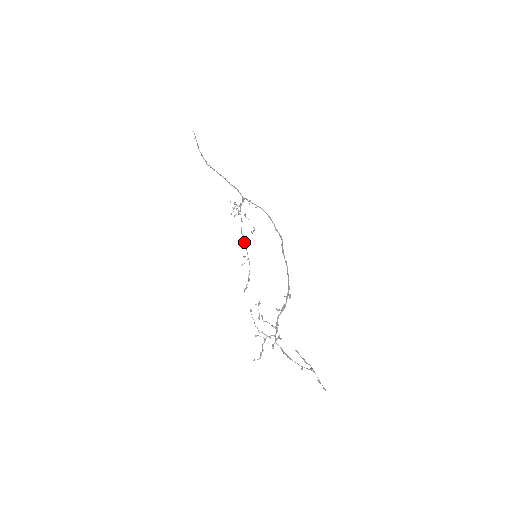
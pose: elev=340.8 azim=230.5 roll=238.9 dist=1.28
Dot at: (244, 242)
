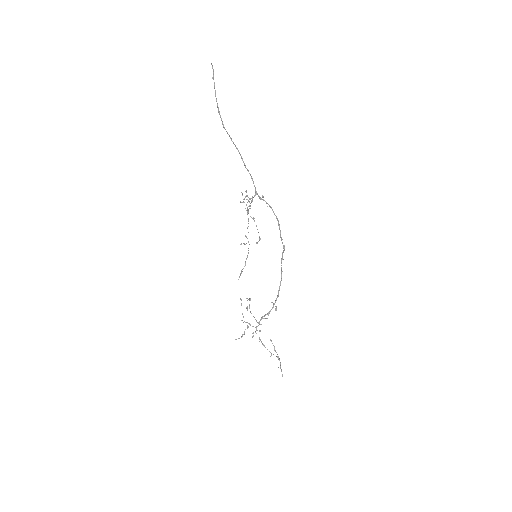
Dot at: (248, 226)
